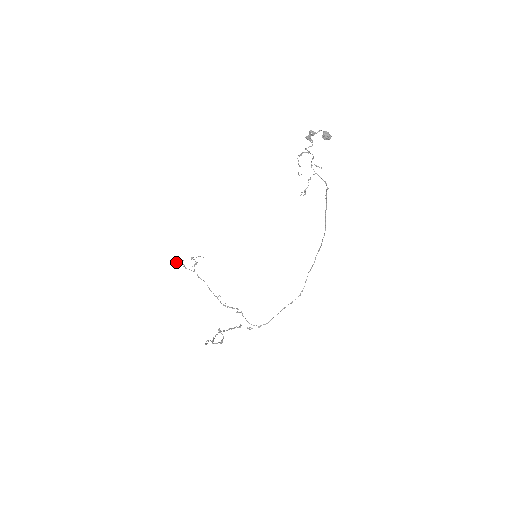
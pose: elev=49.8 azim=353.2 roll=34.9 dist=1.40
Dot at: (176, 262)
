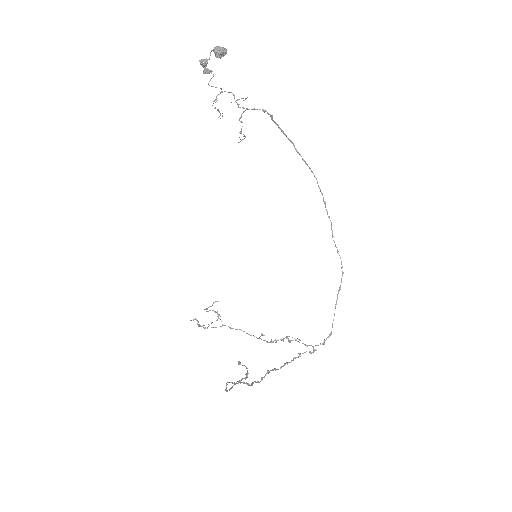
Dot at: (198, 326)
